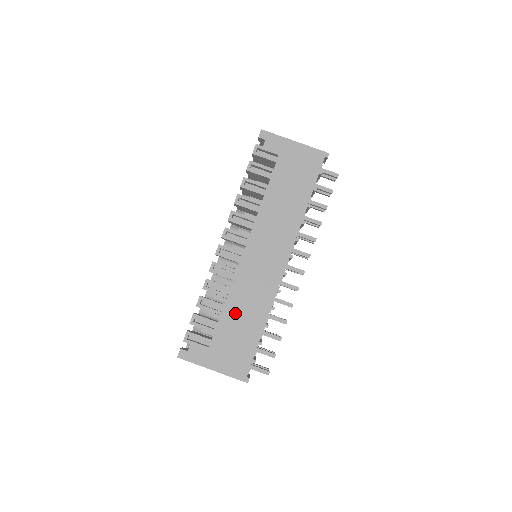
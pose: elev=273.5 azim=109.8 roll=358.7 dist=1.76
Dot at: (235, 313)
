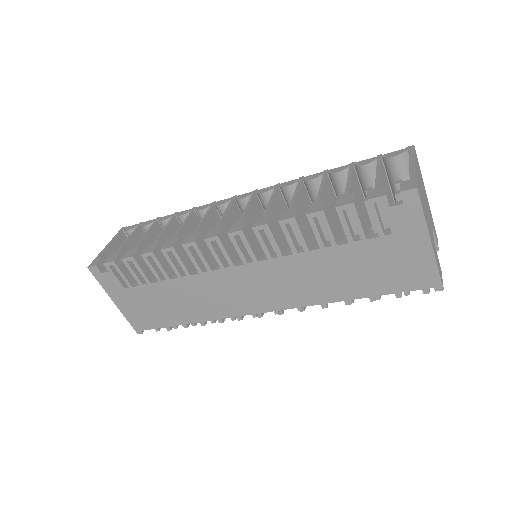
Dot at: (174, 293)
